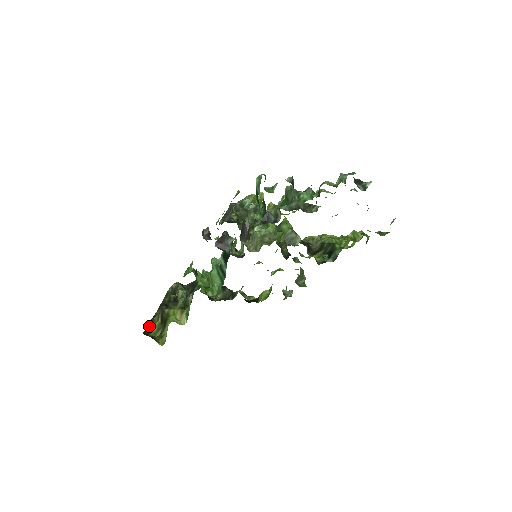
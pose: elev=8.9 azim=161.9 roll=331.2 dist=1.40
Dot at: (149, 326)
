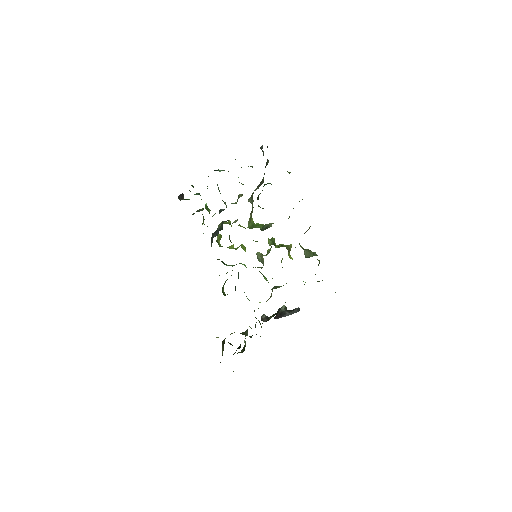
Dot at: occluded
